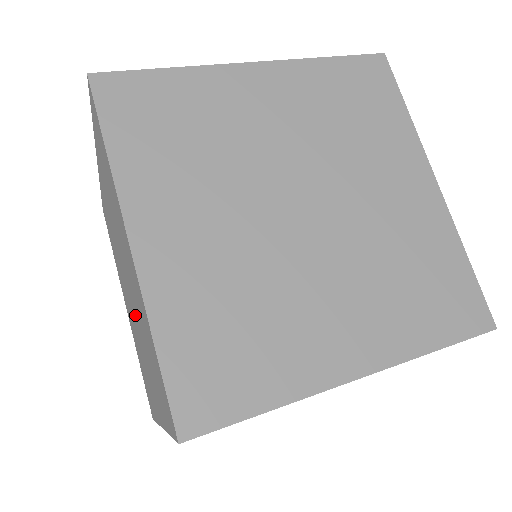
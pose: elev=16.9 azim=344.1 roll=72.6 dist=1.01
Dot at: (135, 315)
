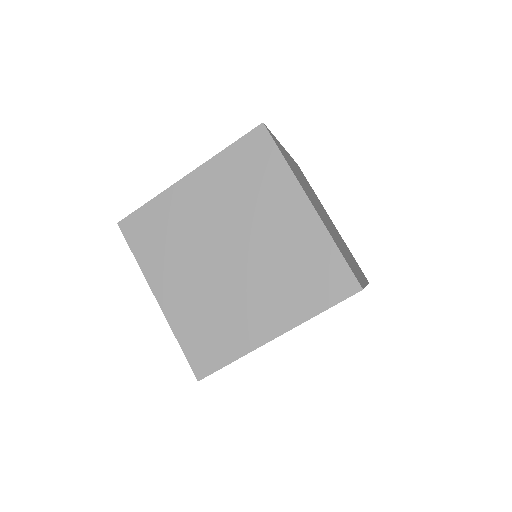
Dot at: occluded
